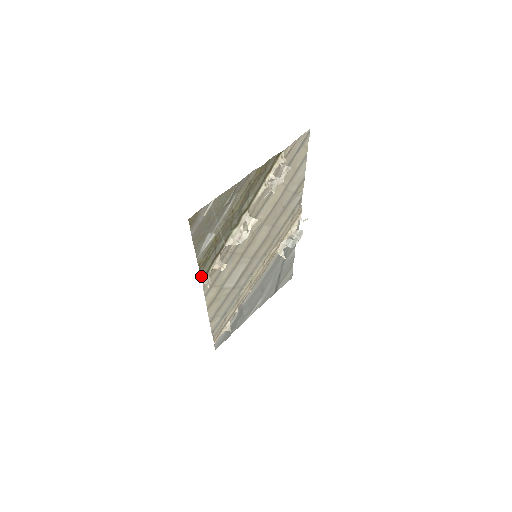
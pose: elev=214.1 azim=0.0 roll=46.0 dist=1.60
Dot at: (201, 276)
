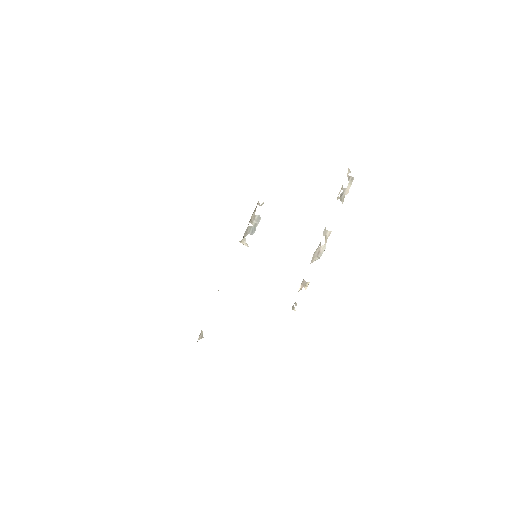
Dot at: occluded
